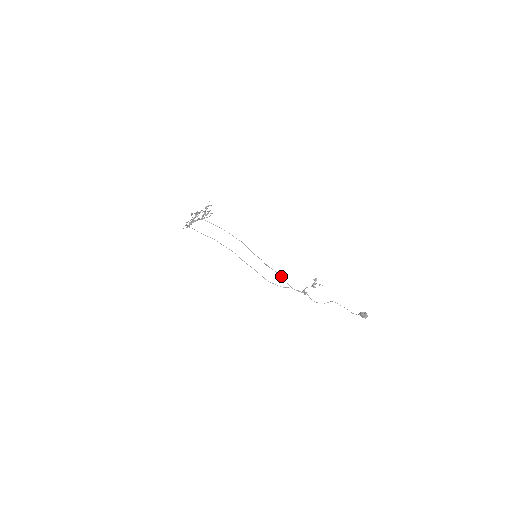
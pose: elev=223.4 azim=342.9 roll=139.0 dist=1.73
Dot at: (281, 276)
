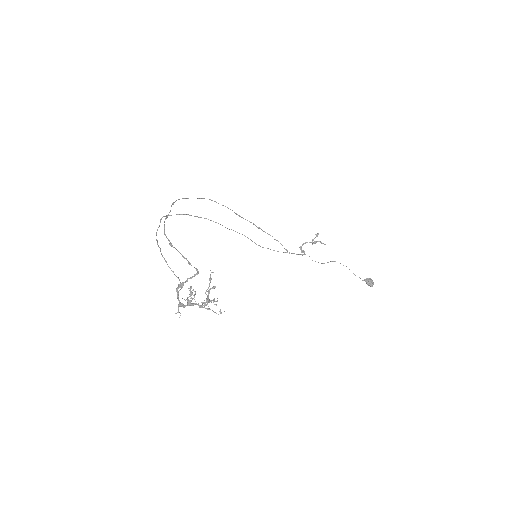
Dot at: (277, 240)
